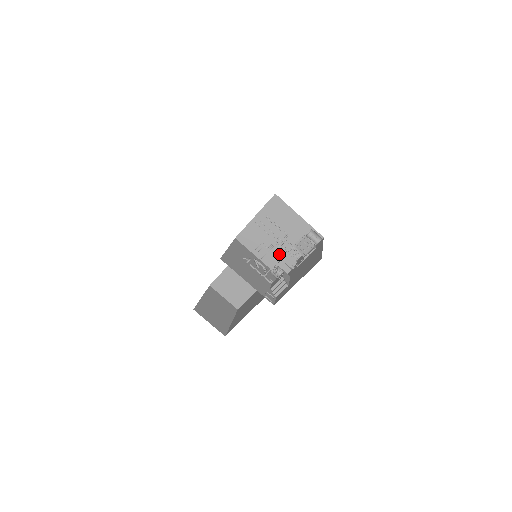
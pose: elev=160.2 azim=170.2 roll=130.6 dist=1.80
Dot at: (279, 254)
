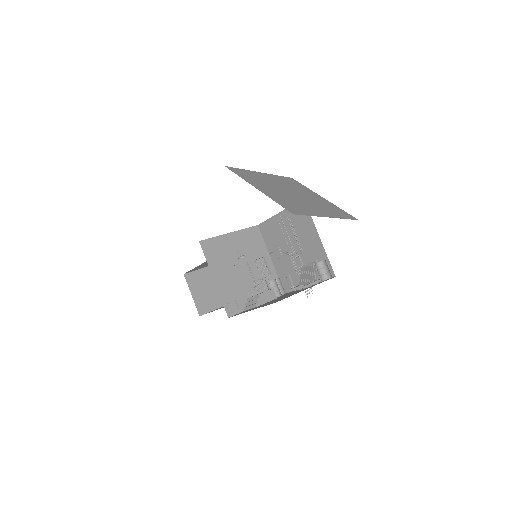
Dot at: (290, 266)
